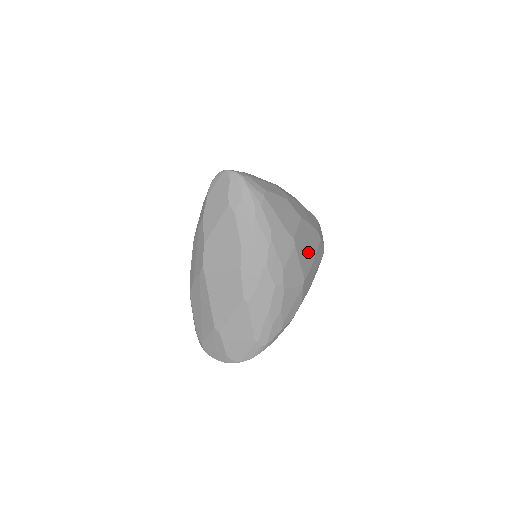
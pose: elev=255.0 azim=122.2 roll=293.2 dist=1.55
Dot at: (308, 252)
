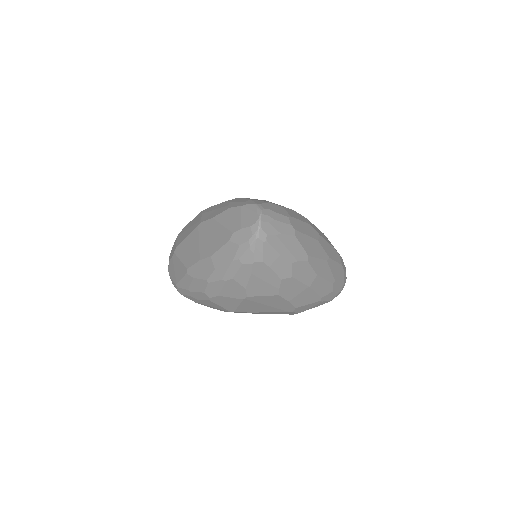
Dot at: (260, 307)
